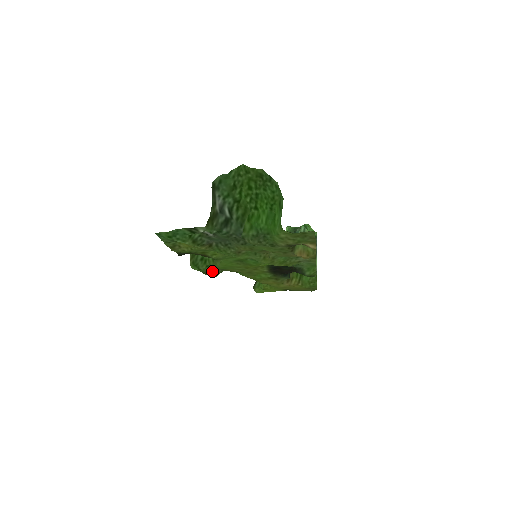
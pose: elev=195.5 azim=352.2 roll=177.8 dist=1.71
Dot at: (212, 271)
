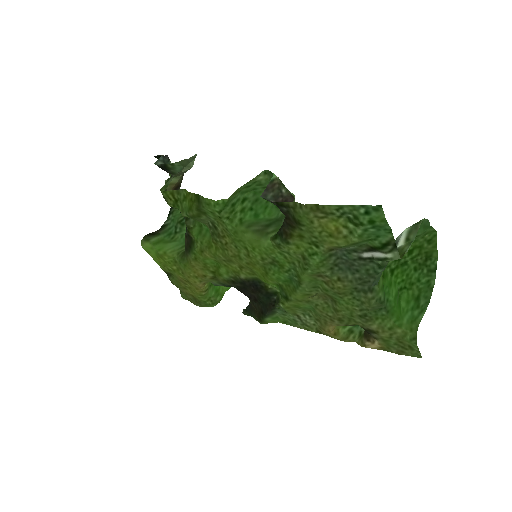
Dot at: (206, 216)
